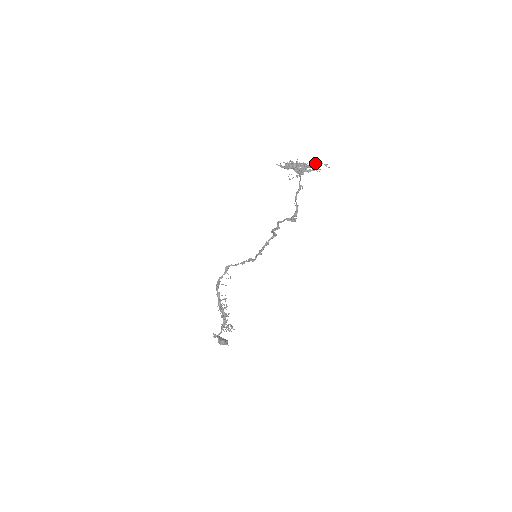
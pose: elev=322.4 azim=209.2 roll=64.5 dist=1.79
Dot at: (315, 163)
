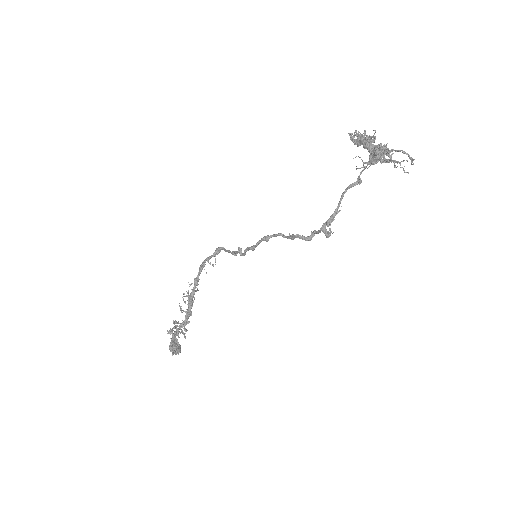
Dot at: (398, 150)
